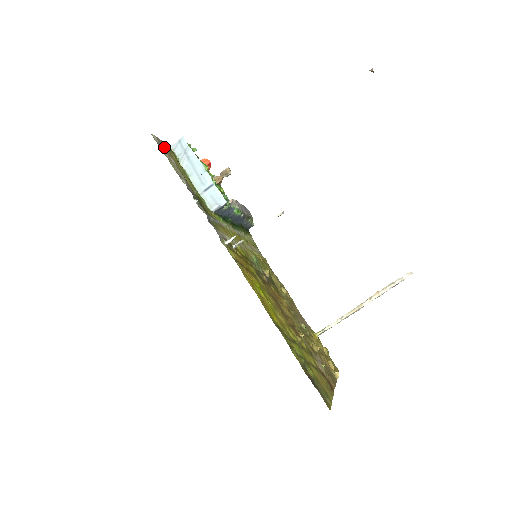
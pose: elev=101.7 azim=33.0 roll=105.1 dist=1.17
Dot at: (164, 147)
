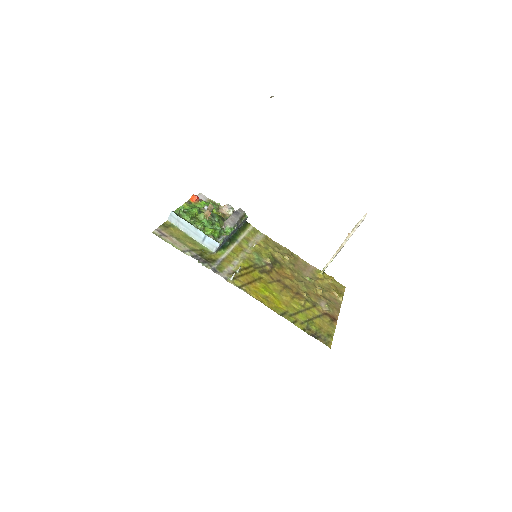
Dot at: (165, 233)
